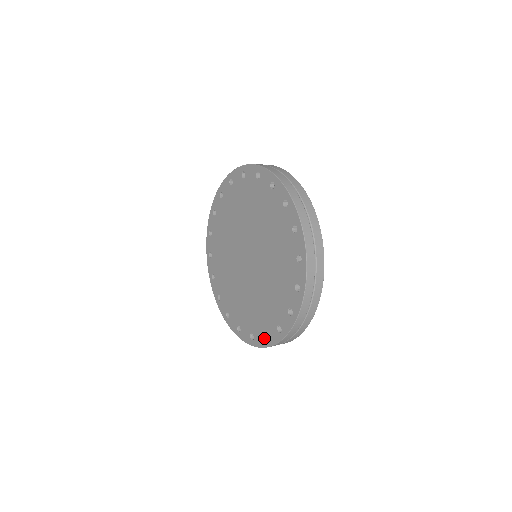
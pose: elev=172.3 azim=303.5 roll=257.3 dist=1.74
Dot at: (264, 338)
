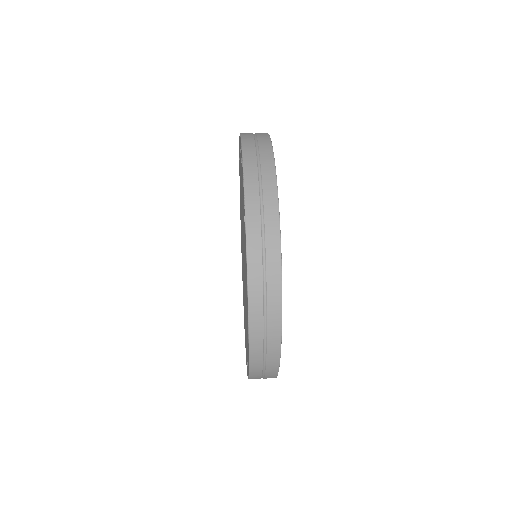
Dot at: occluded
